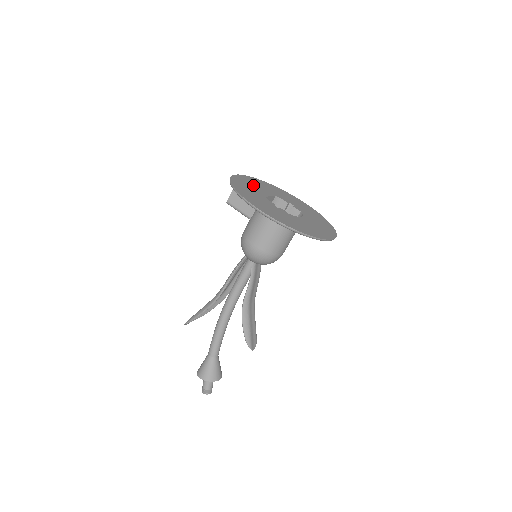
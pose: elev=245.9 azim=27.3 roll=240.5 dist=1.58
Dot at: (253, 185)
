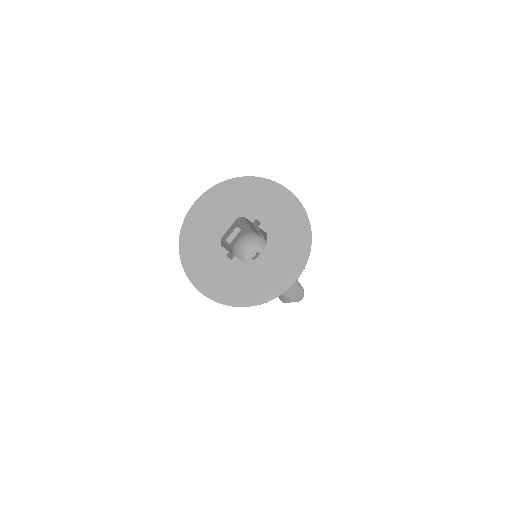
Dot at: (209, 218)
